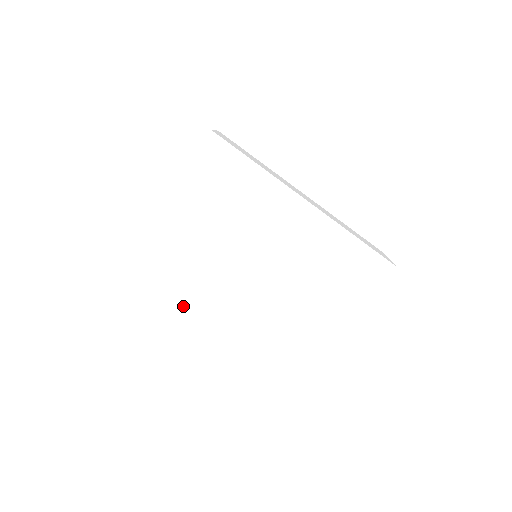
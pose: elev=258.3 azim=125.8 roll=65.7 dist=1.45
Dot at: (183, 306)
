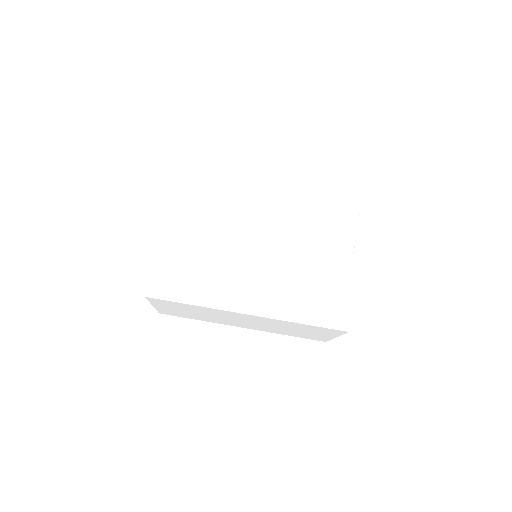
Dot at: (215, 302)
